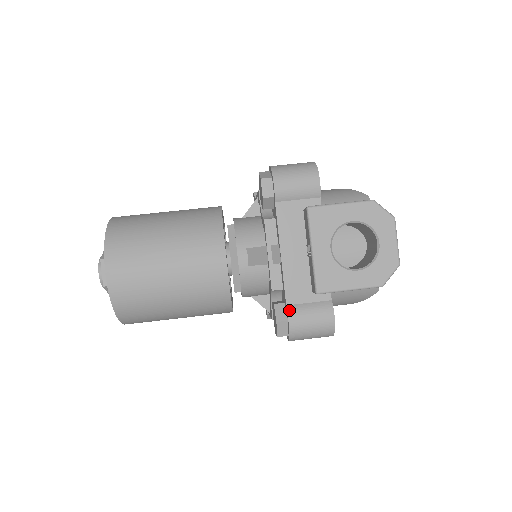
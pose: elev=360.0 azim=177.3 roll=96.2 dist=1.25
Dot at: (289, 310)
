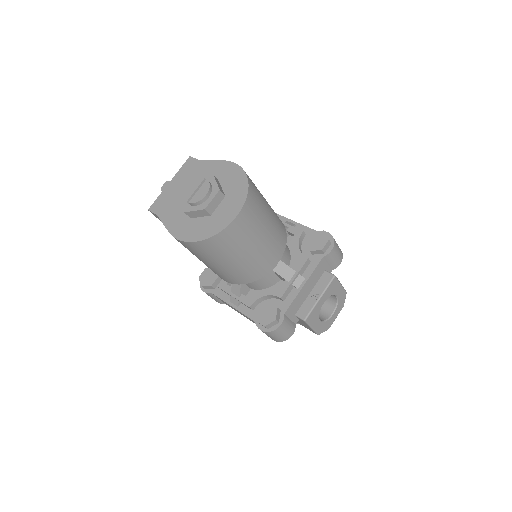
Dot at: (285, 318)
